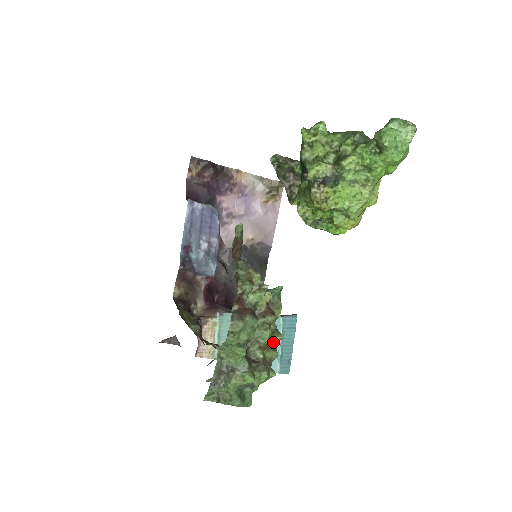
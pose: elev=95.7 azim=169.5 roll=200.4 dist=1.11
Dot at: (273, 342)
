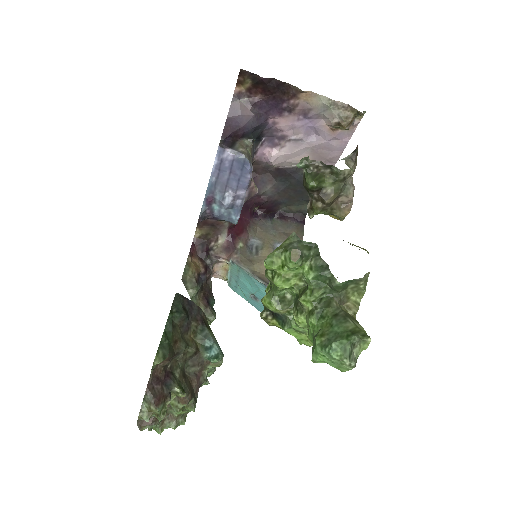
Dot at: (188, 409)
